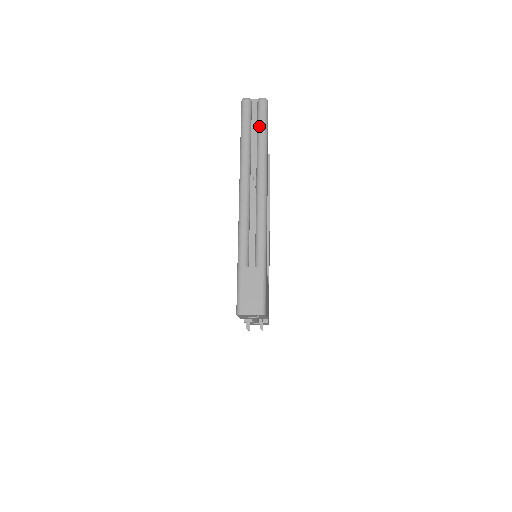
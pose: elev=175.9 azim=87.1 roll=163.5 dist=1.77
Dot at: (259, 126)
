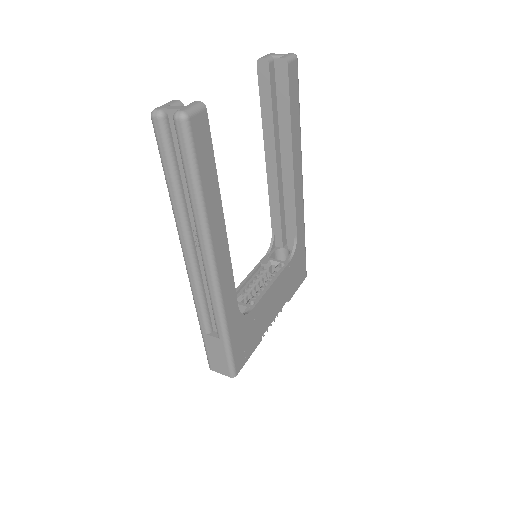
Dot at: (183, 168)
